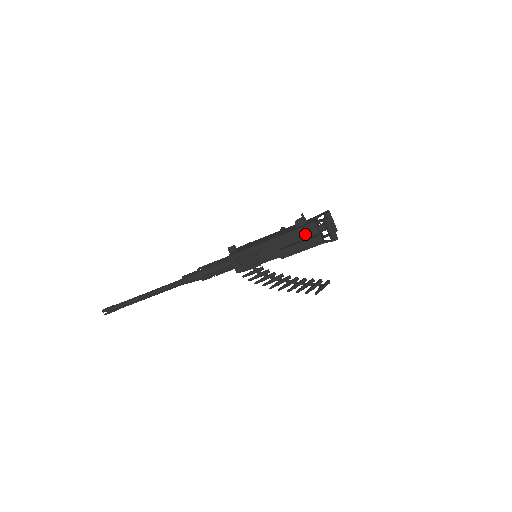
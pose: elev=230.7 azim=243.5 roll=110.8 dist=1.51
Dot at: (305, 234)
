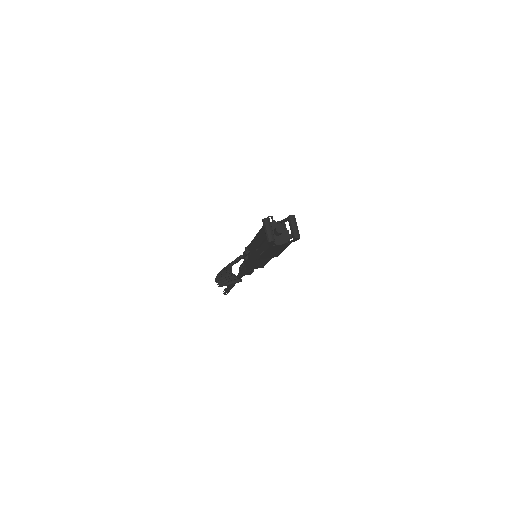
Dot at: (263, 235)
